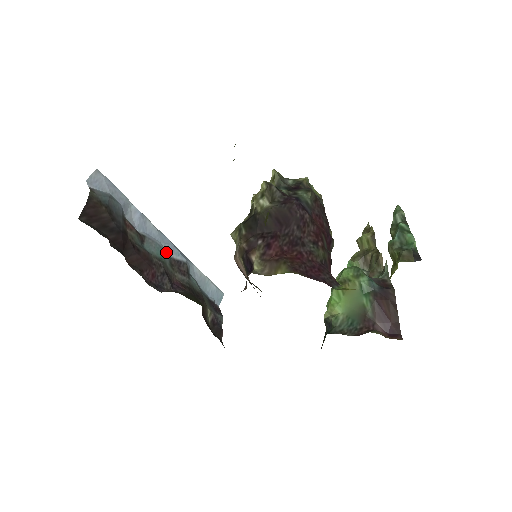
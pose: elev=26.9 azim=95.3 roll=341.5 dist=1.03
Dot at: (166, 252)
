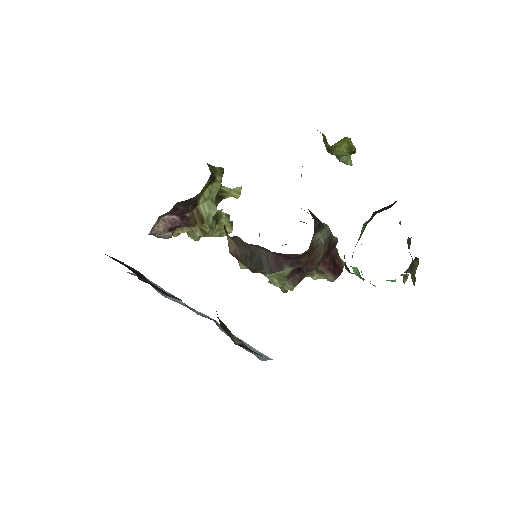
Dot at: occluded
